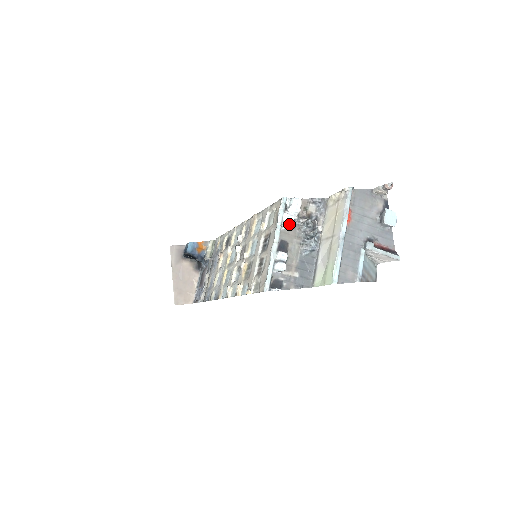
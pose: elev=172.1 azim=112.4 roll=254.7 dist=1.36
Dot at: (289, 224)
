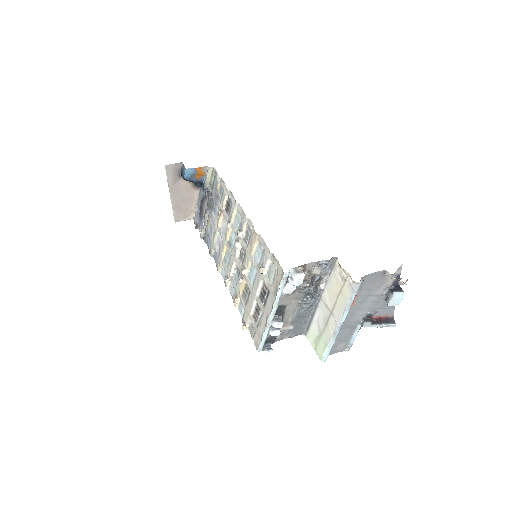
Dot at: (289, 294)
